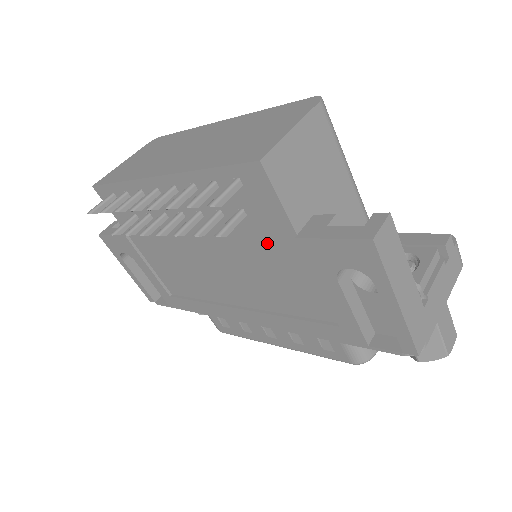
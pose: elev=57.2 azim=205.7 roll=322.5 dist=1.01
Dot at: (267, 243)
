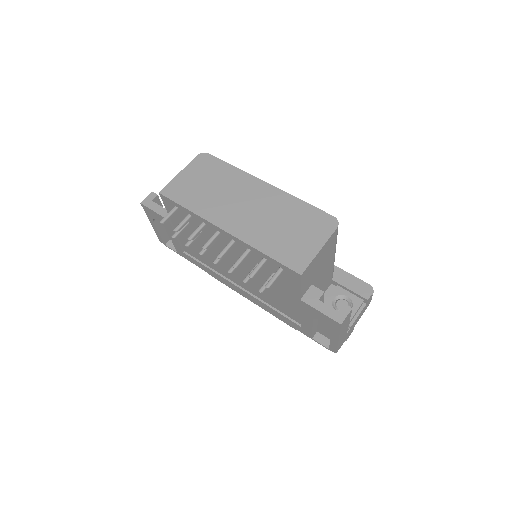
Dot at: (281, 288)
